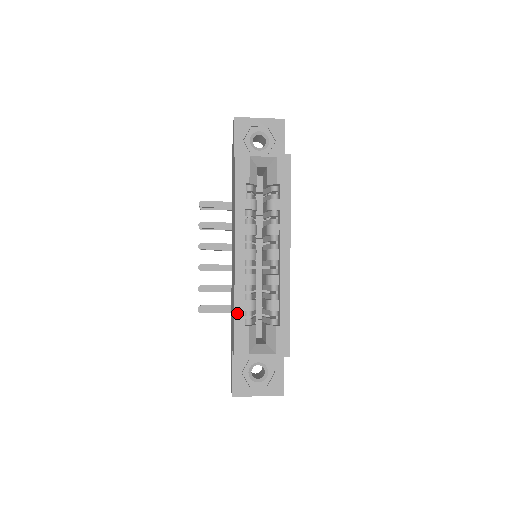
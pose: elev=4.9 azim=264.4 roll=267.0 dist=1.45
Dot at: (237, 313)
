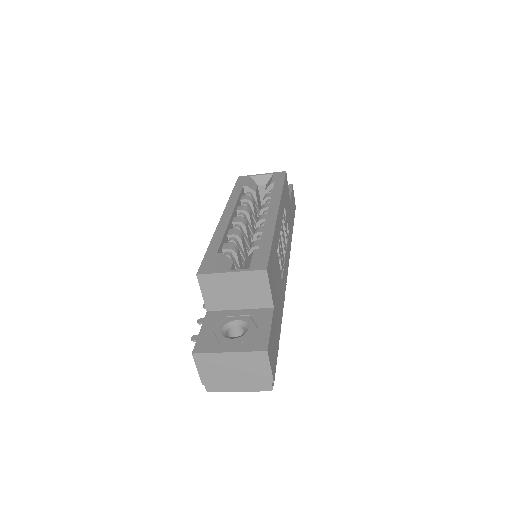
Dot at: (211, 246)
